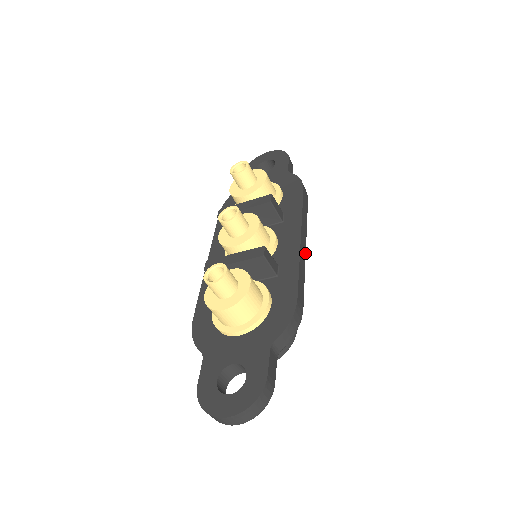
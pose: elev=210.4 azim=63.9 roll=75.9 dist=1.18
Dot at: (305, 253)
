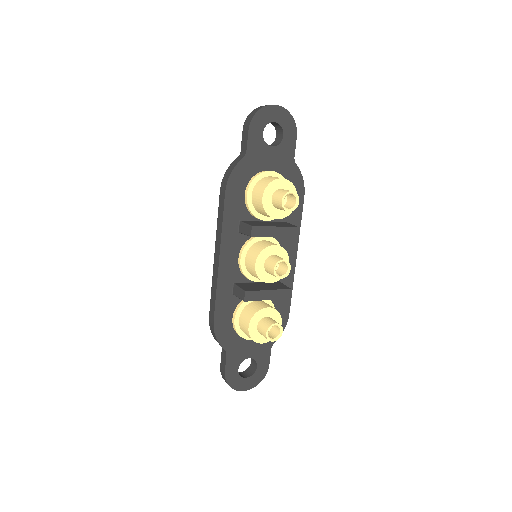
Dot at: occluded
